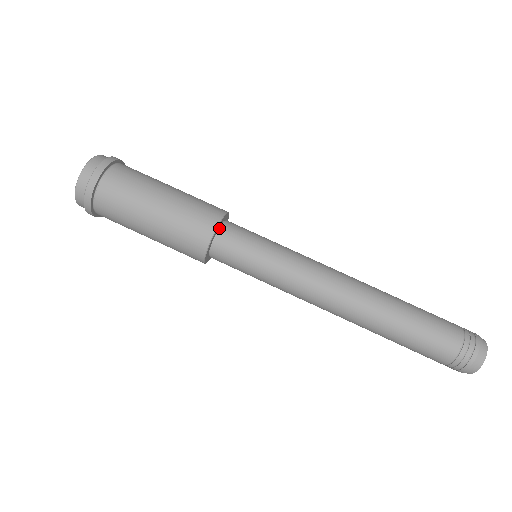
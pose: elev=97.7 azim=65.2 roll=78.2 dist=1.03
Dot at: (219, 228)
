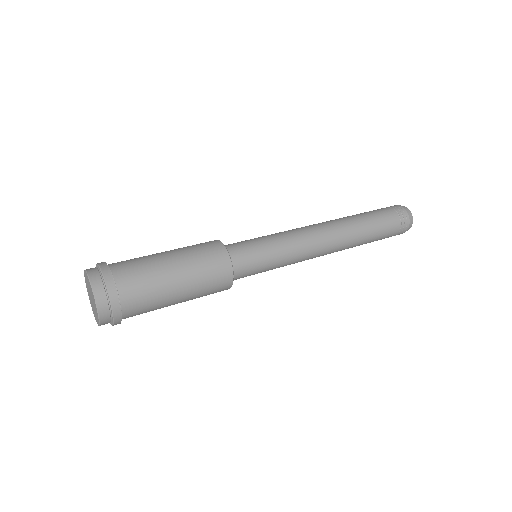
Dot at: occluded
